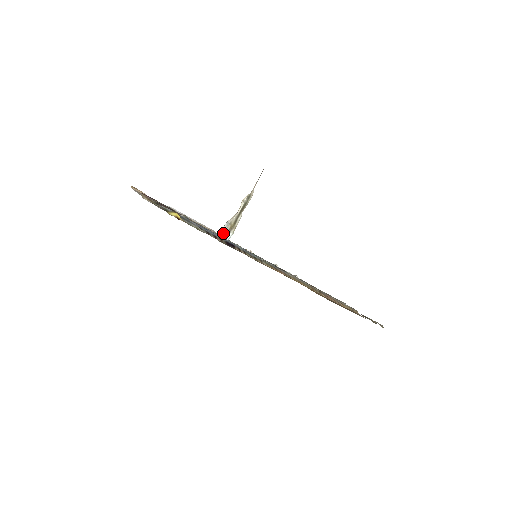
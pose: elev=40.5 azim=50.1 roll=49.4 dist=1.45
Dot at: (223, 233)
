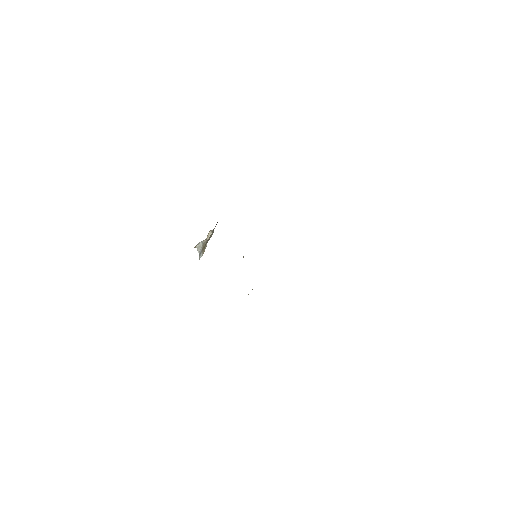
Dot at: (199, 248)
